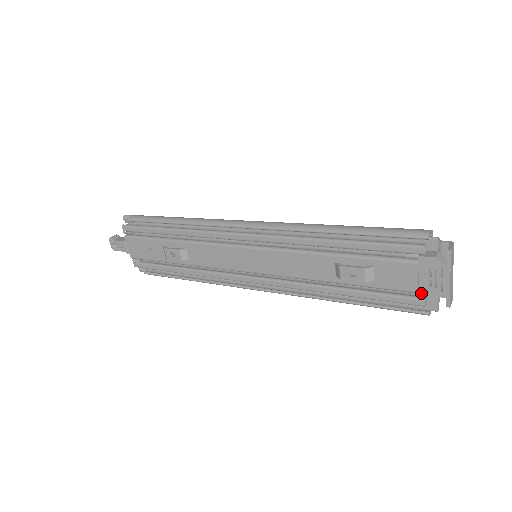
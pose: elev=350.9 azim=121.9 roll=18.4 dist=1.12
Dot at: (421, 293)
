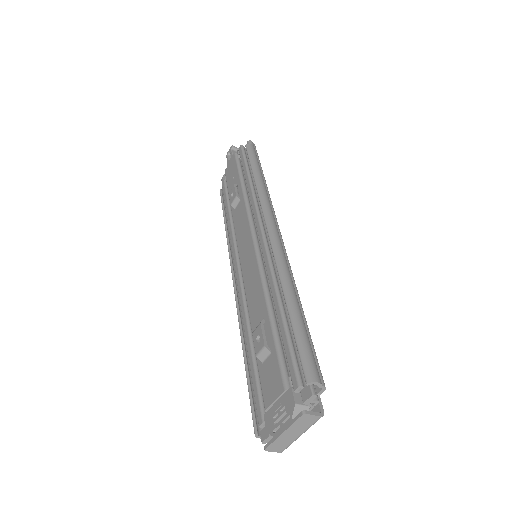
Dot at: (267, 414)
